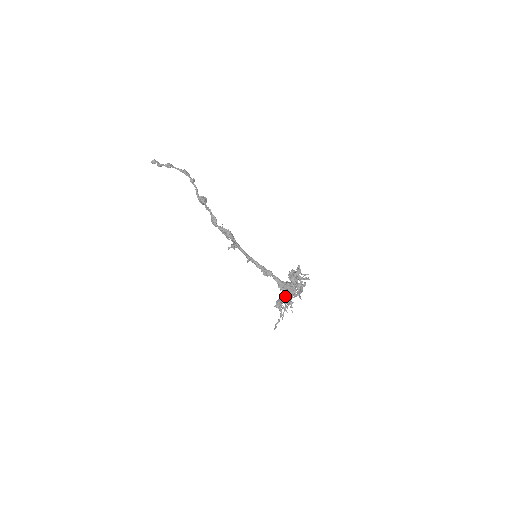
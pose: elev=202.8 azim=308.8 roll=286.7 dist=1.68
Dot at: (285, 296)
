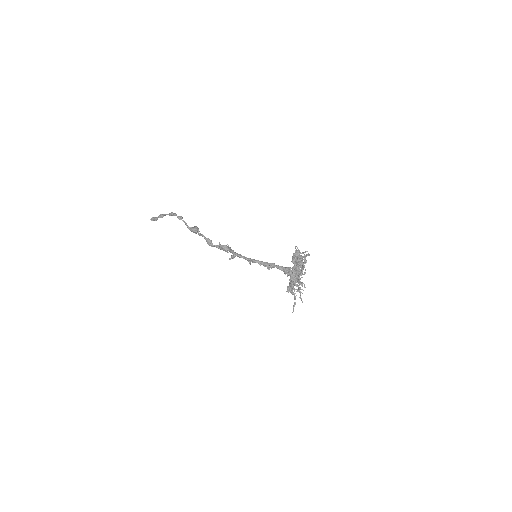
Dot at: (294, 279)
